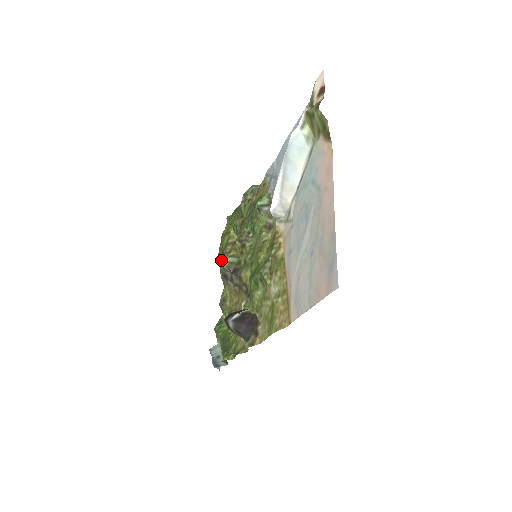
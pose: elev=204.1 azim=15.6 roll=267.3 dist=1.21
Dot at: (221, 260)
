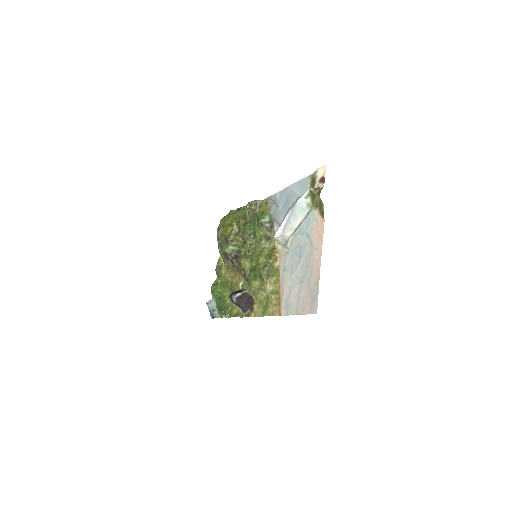
Dot at: (223, 242)
